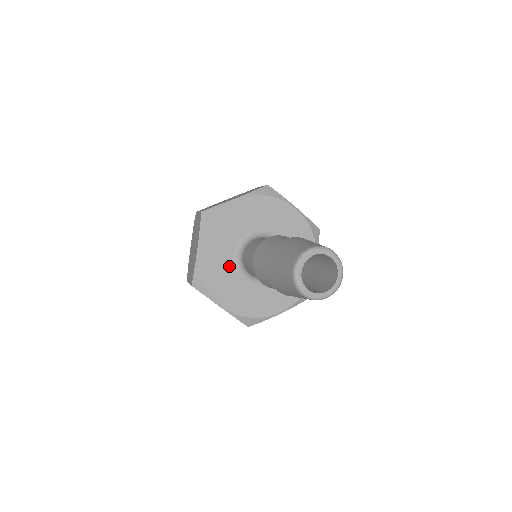
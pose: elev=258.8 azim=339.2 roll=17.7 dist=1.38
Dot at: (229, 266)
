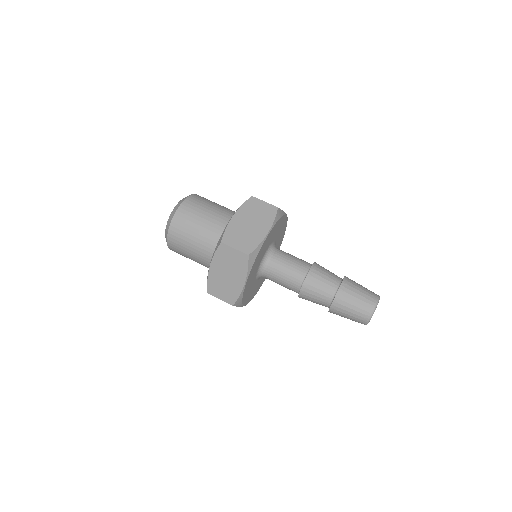
Dot at: (254, 279)
